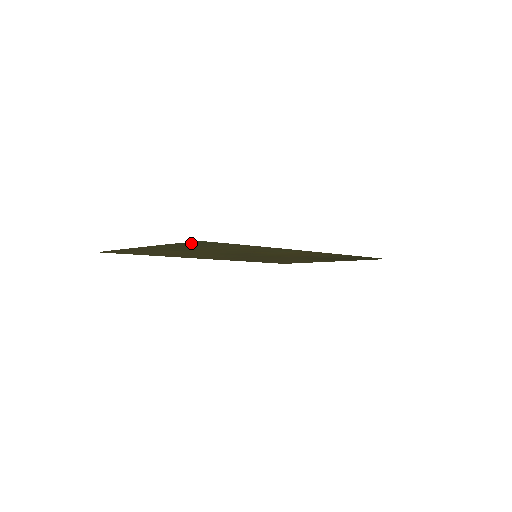
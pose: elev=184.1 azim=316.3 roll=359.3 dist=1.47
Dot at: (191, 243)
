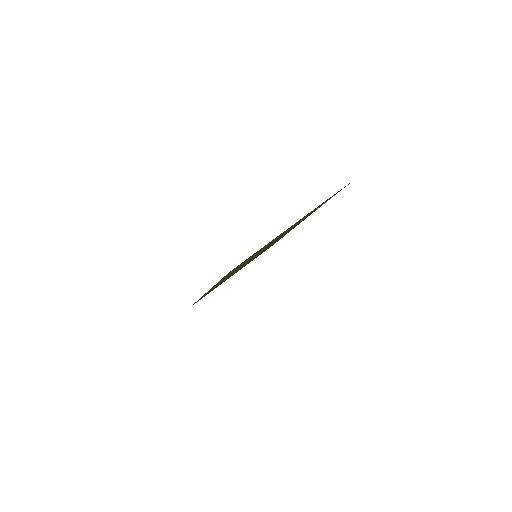
Dot at: (334, 194)
